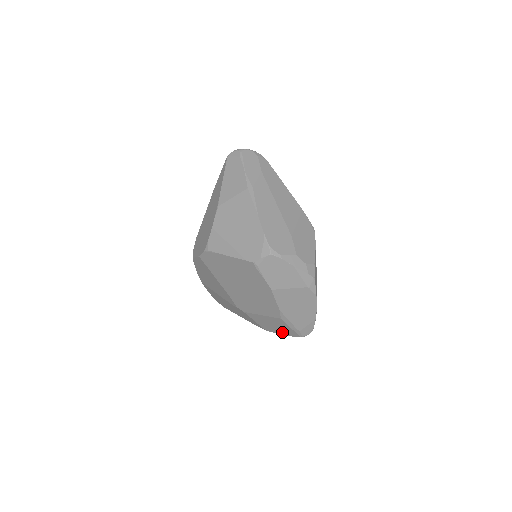
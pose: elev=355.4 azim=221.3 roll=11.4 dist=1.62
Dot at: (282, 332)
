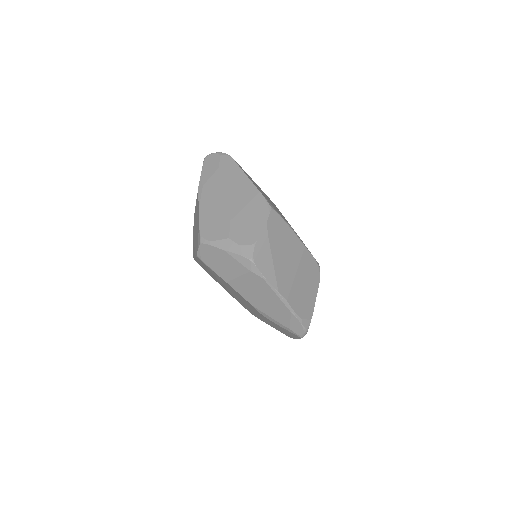
Dot at: (291, 335)
